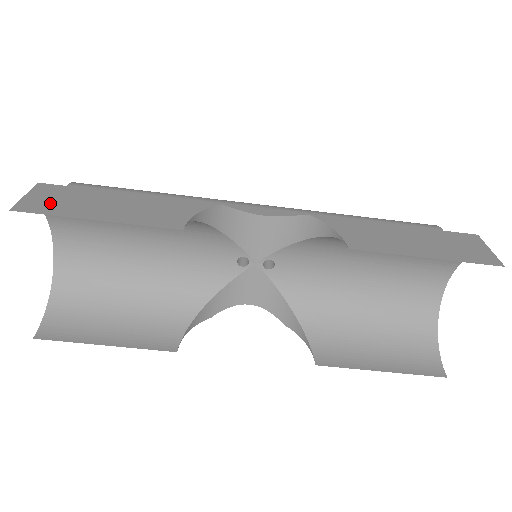
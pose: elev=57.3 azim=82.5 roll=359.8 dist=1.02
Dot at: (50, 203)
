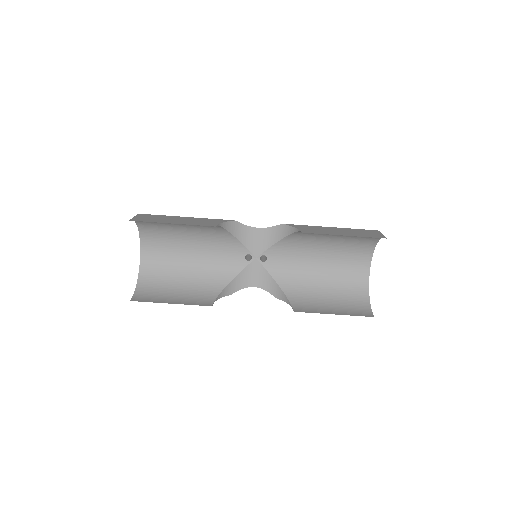
Dot at: (147, 219)
